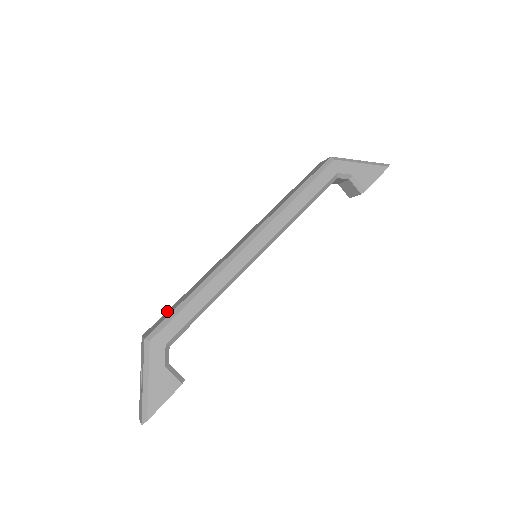
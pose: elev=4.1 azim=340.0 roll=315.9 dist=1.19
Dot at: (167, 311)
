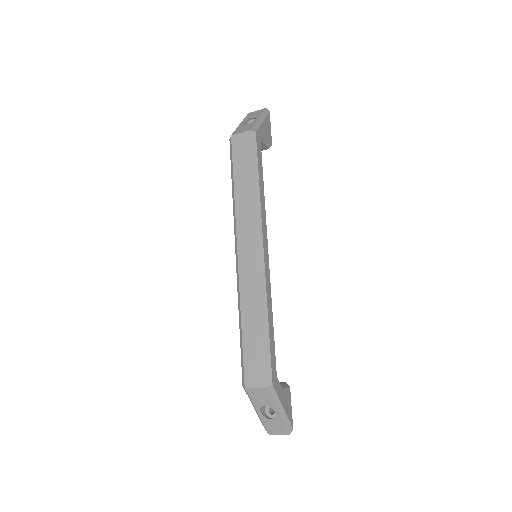
Dot at: (245, 354)
